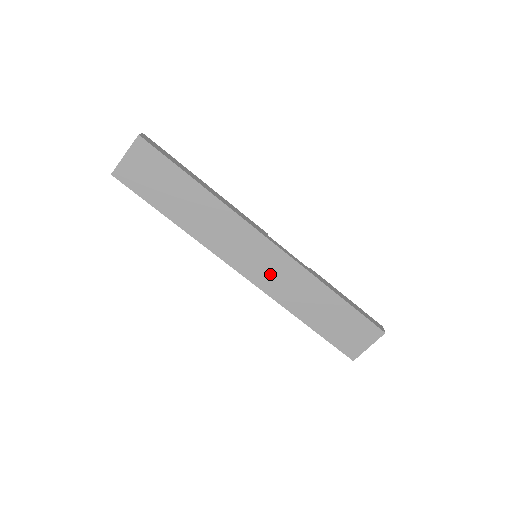
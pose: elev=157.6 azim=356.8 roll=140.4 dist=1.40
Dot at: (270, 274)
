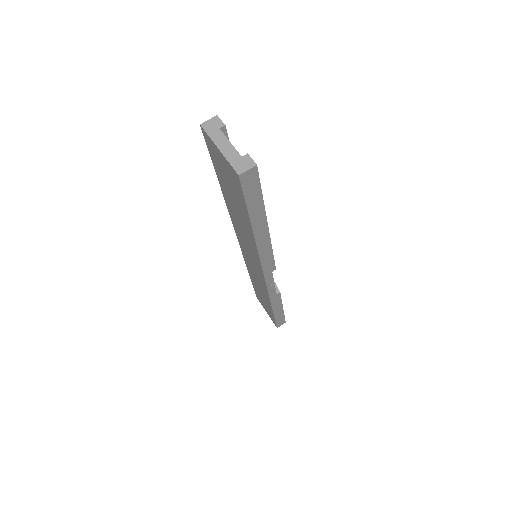
Dot at: (252, 265)
